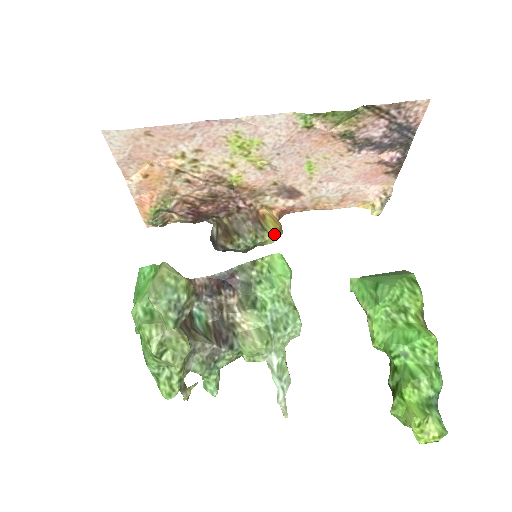
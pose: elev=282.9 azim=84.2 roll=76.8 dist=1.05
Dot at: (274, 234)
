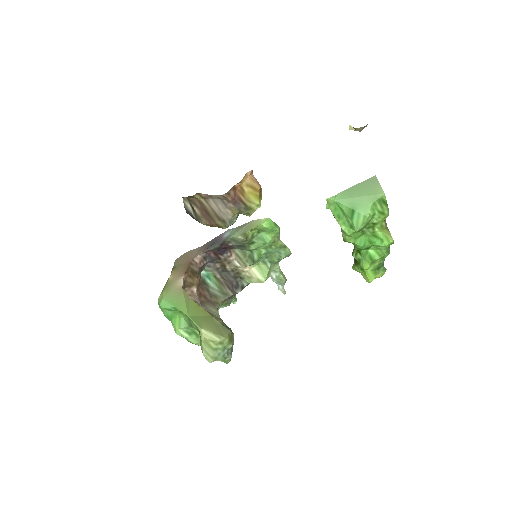
Dot at: (258, 206)
